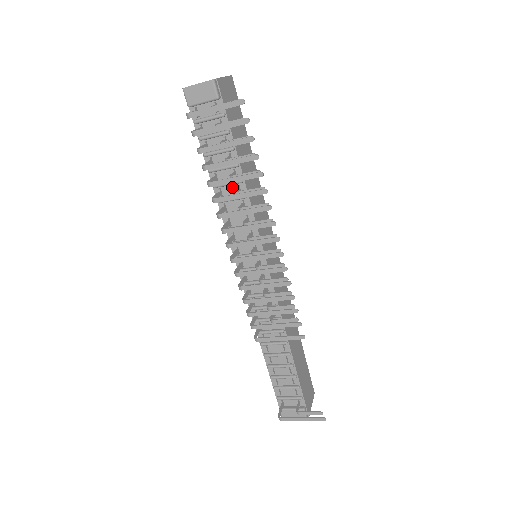
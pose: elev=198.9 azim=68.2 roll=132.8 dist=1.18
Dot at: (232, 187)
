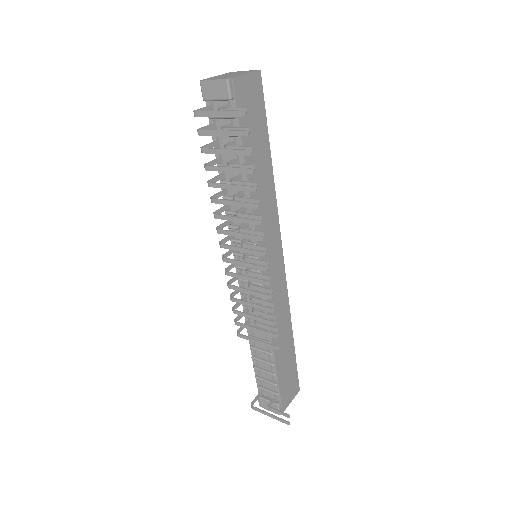
Dot at: occluded
